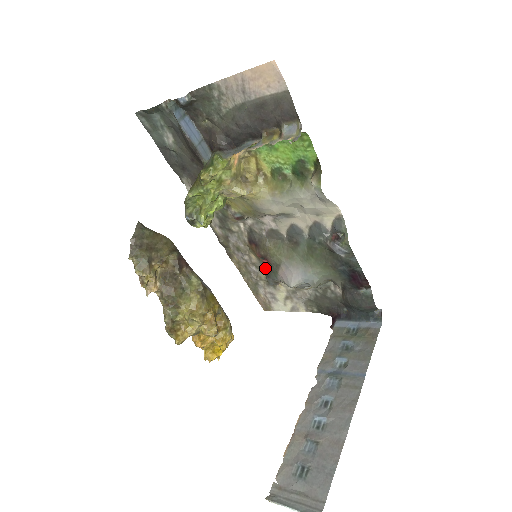
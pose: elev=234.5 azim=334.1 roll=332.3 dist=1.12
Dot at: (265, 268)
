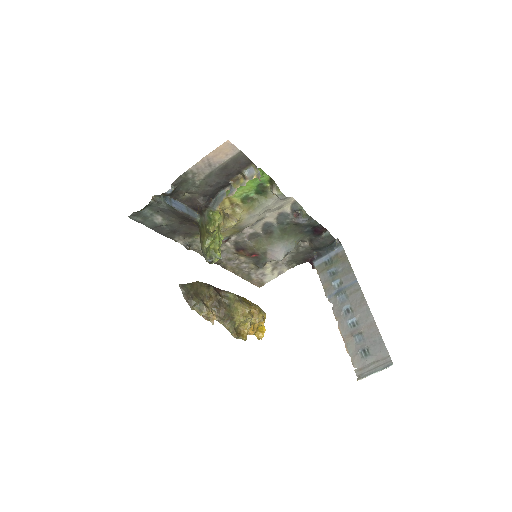
Dot at: (253, 260)
